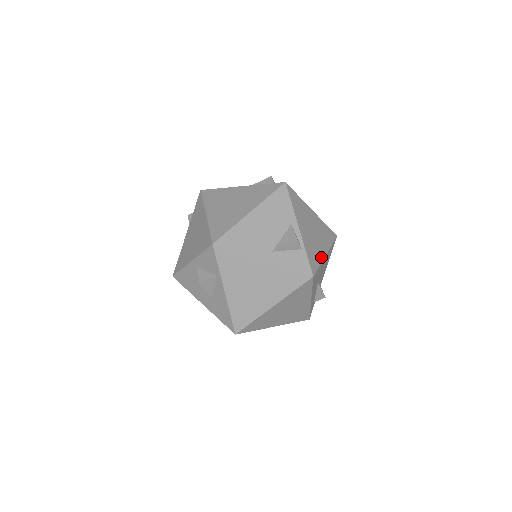
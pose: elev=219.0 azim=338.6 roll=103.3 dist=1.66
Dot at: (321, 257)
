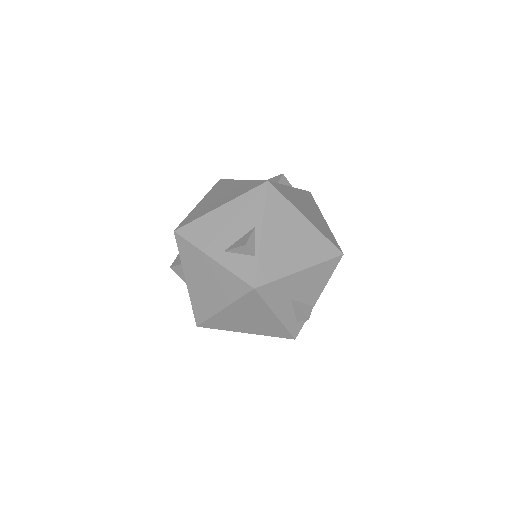
Dot at: (288, 271)
